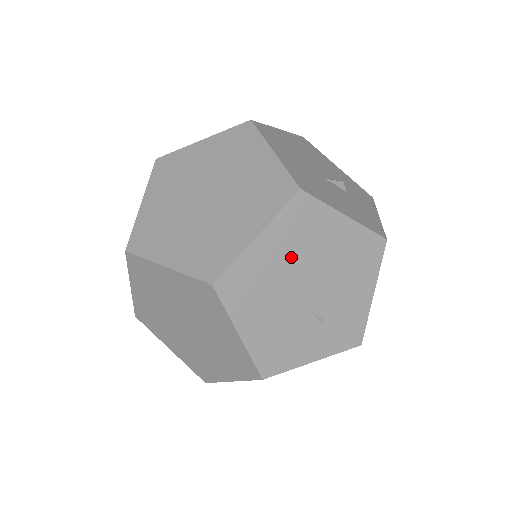
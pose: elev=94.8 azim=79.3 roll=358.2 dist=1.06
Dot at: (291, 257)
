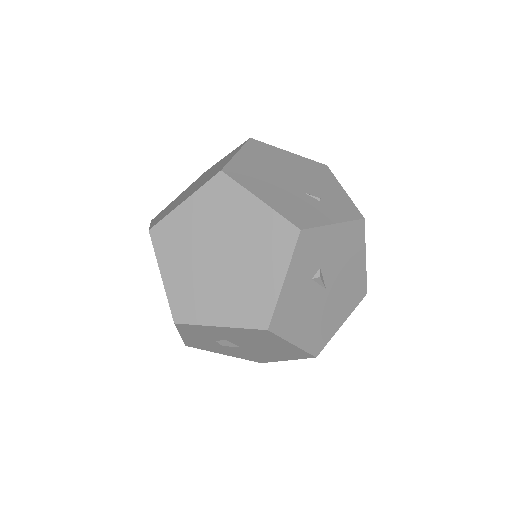
Dot at: (268, 165)
